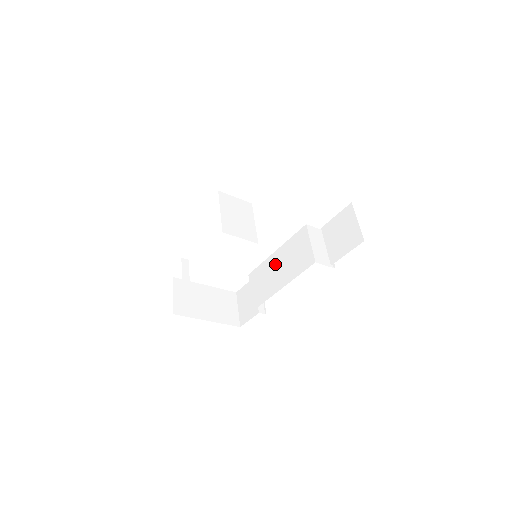
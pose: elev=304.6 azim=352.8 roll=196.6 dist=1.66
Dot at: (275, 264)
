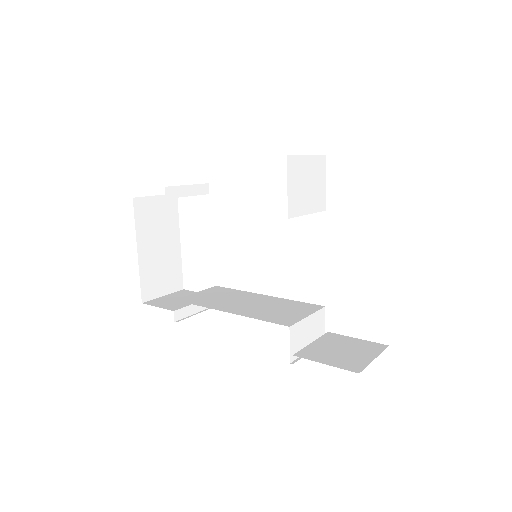
Dot at: (250, 299)
